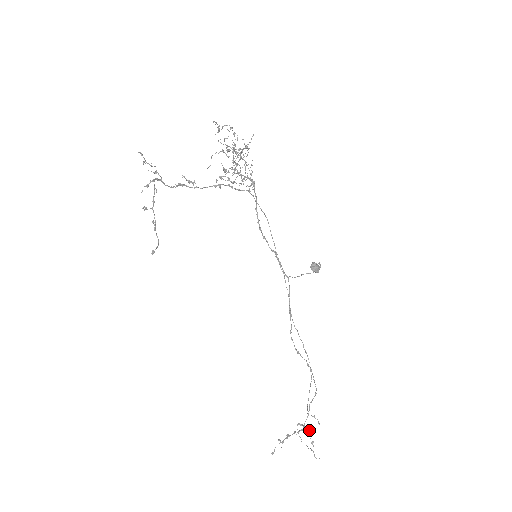
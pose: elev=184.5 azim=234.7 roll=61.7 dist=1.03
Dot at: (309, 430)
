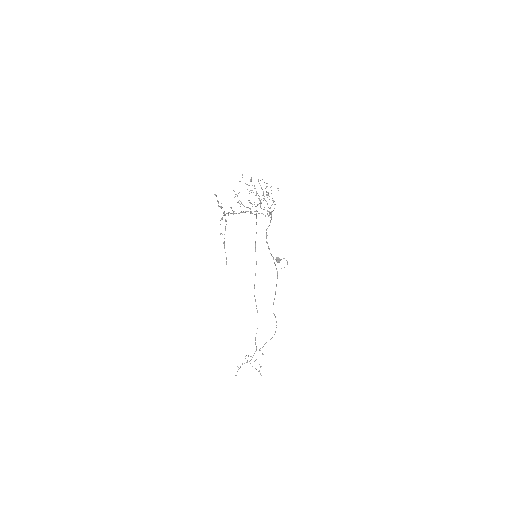
Dot at: (256, 359)
